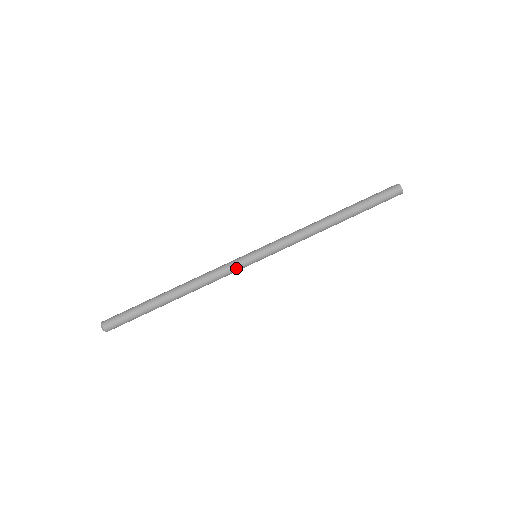
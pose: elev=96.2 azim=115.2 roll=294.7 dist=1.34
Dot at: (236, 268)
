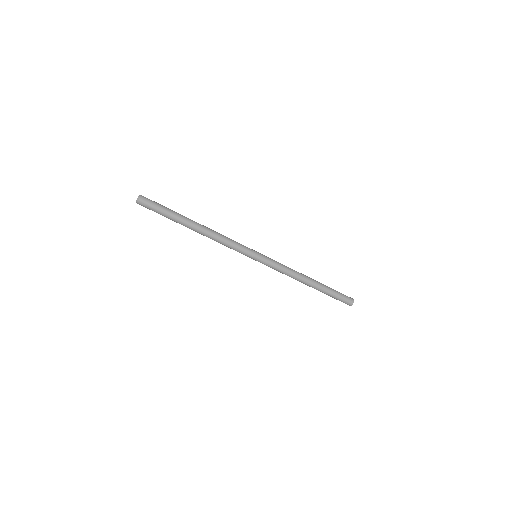
Dot at: (239, 252)
